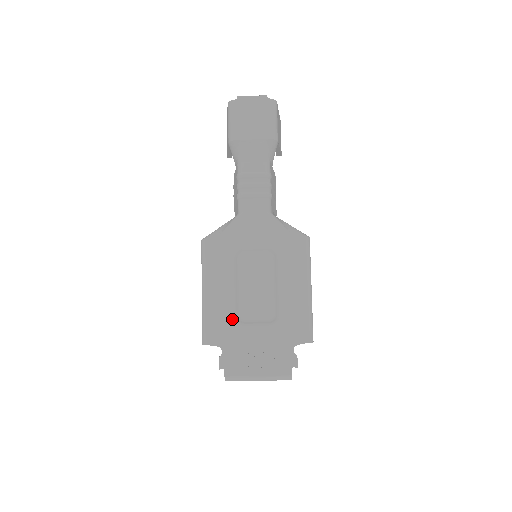
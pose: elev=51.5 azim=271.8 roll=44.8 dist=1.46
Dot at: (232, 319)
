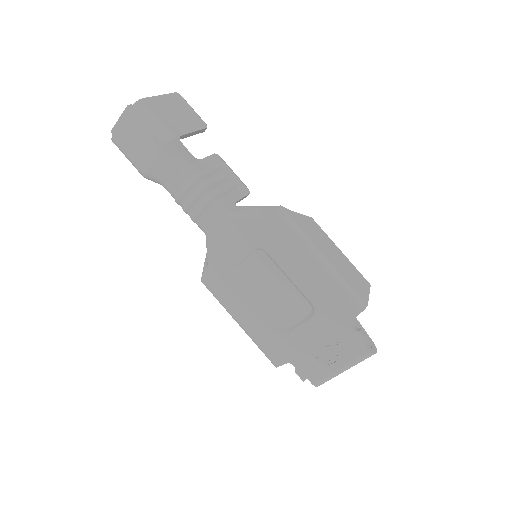
Dot at: (278, 333)
